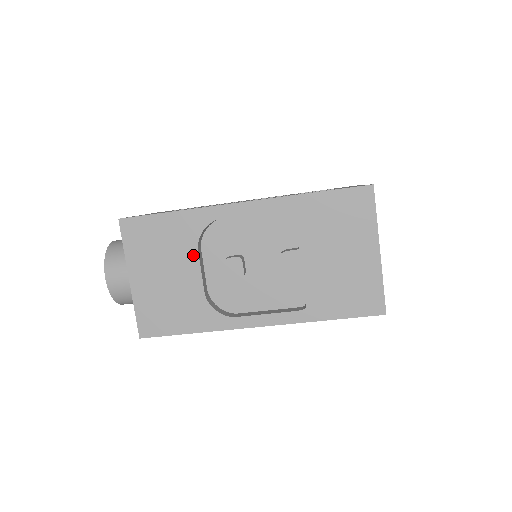
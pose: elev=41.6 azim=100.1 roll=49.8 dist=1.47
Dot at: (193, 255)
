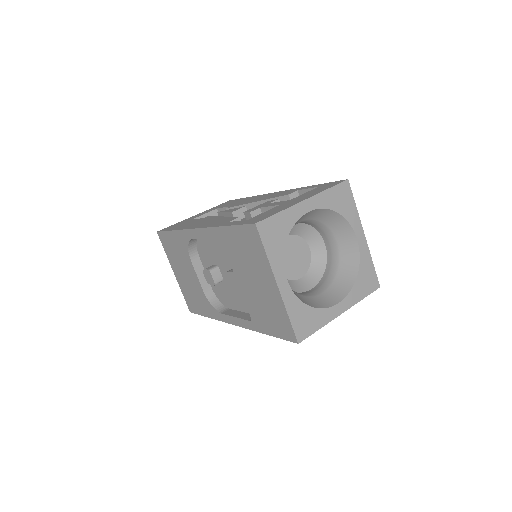
Dot at: (190, 263)
